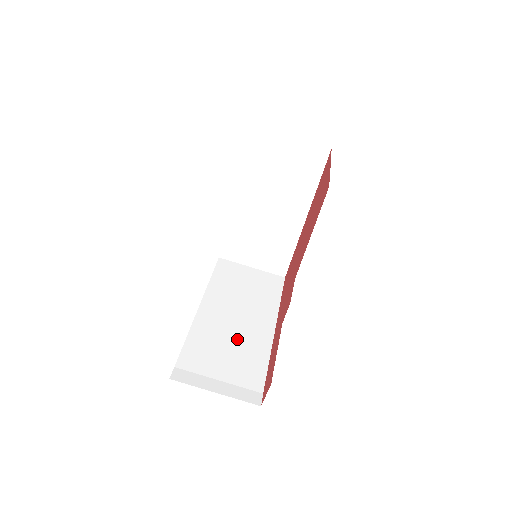
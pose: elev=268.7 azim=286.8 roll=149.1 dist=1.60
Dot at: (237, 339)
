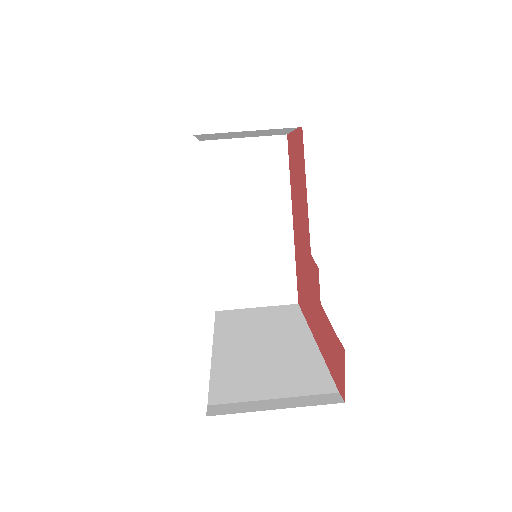
Dot at: (274, 359)
